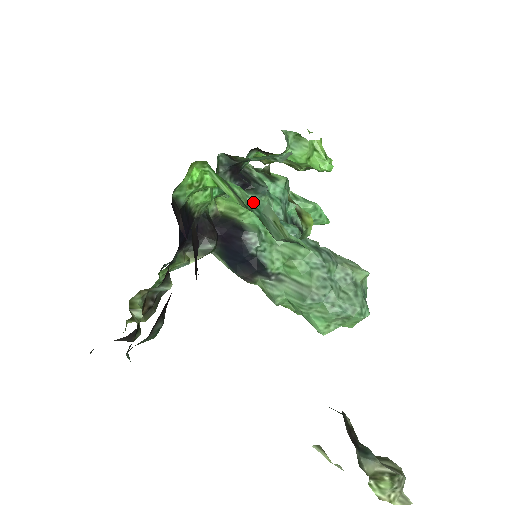
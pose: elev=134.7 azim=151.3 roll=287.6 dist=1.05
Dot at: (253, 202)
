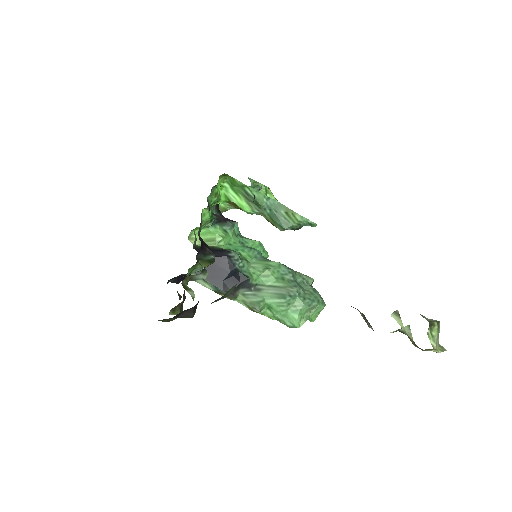
Dot at: (267, 202)
